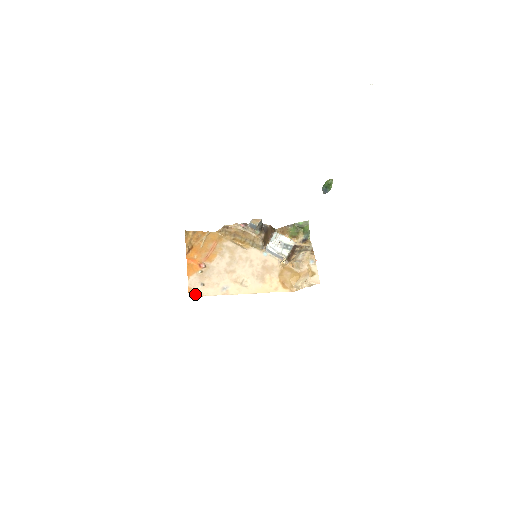
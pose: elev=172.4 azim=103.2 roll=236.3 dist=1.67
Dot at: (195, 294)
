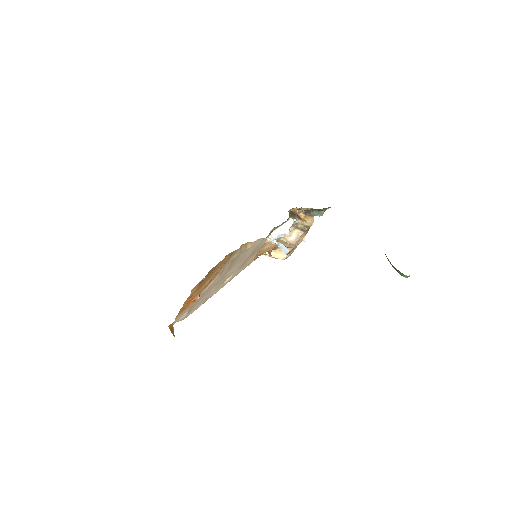
Dot at: occluded
